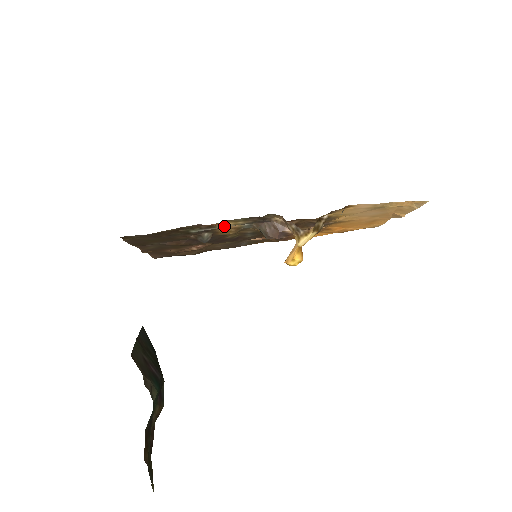
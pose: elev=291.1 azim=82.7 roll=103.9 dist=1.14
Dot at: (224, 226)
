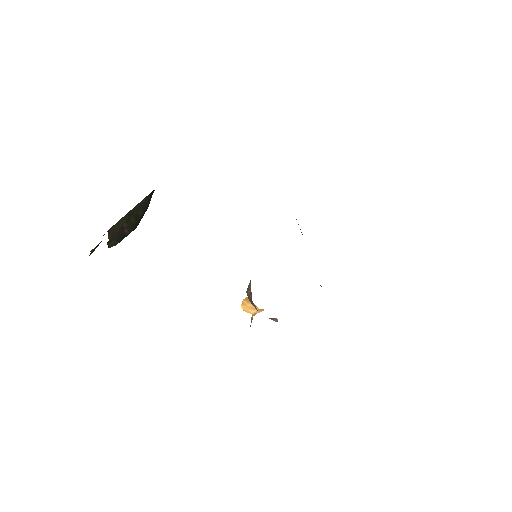
Dot at: occluded
